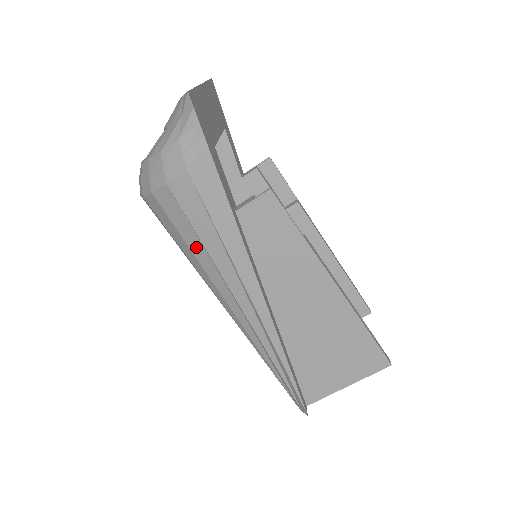
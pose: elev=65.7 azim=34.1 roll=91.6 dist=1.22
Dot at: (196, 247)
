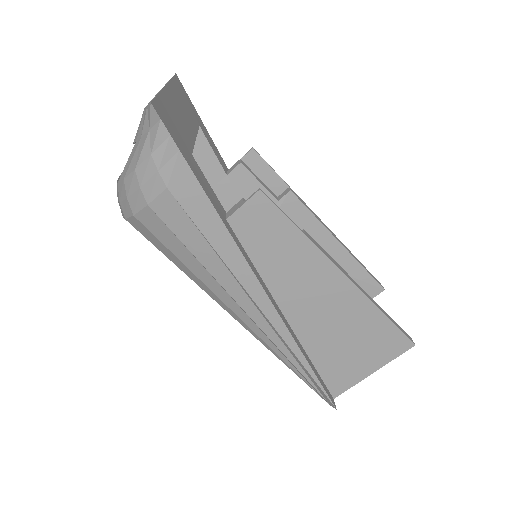
Dot at: (191, 263)
